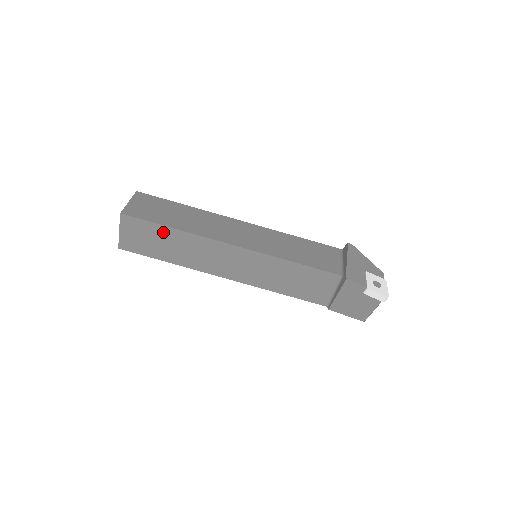
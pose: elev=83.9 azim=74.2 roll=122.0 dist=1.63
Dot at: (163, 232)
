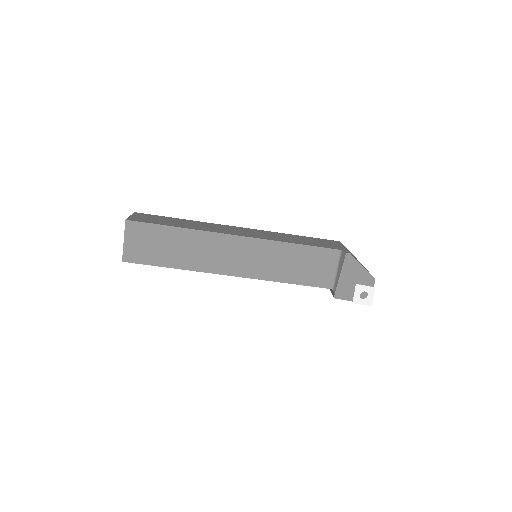
Dot at: occluded
